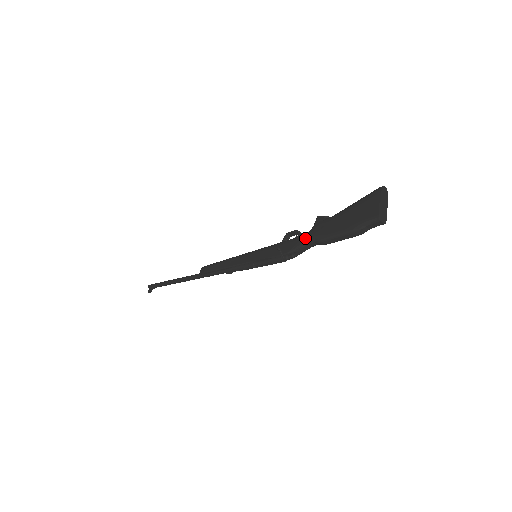
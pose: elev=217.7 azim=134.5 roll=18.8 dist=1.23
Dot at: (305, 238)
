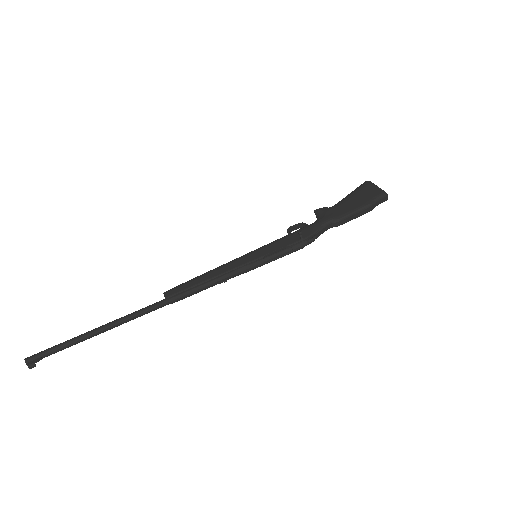
Dot at: (321, 222)
